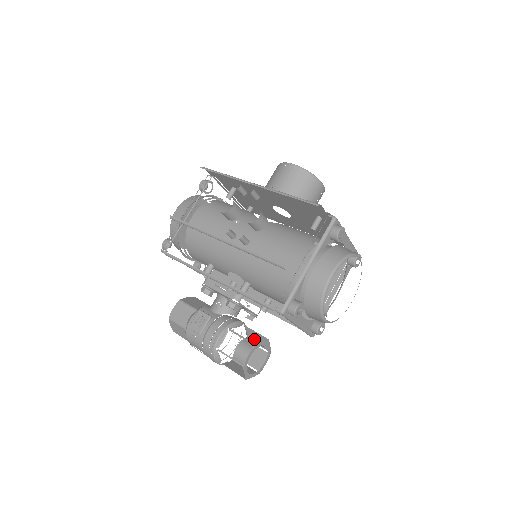
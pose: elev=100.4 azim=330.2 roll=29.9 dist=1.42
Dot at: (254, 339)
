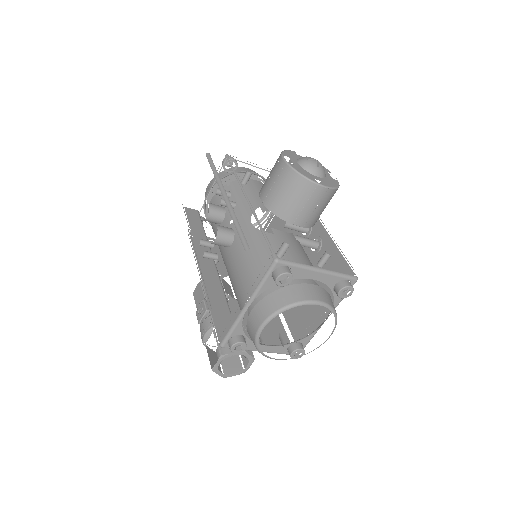
Dot at: occluded
